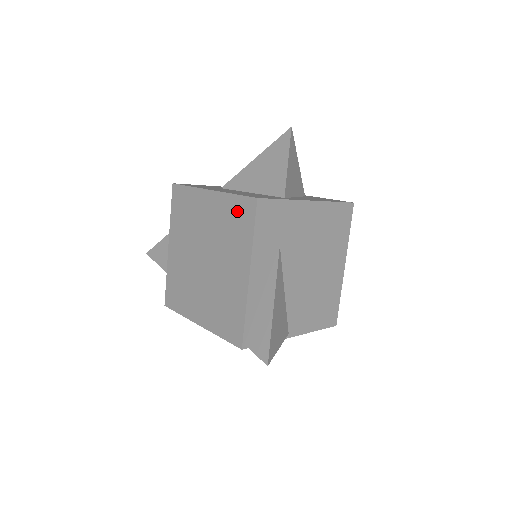
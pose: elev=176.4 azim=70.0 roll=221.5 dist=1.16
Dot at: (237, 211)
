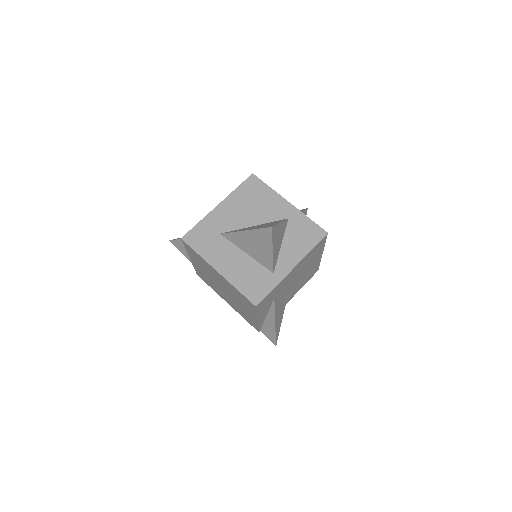
Dot at: (242, 297)
